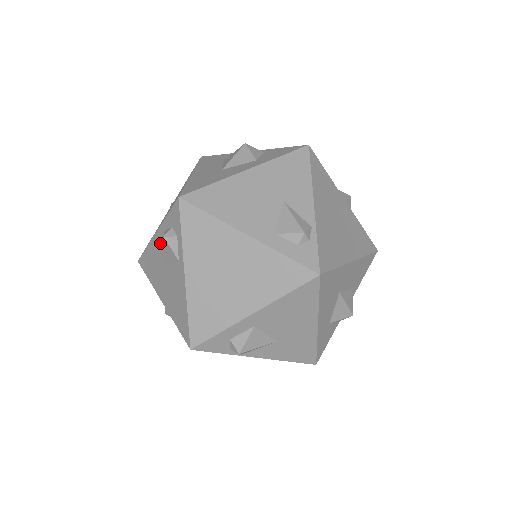
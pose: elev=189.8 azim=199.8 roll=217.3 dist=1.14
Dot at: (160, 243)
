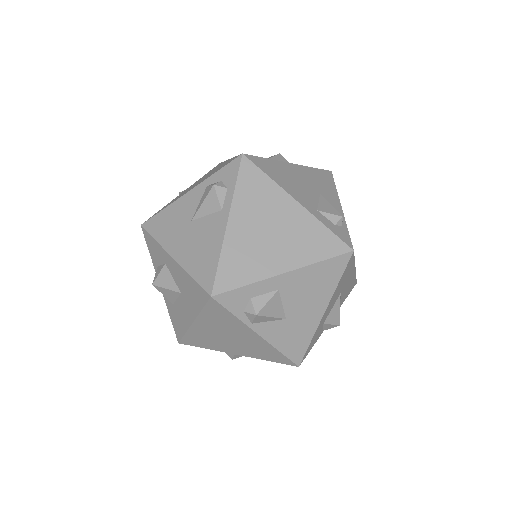
Dot at: (193, 199)
